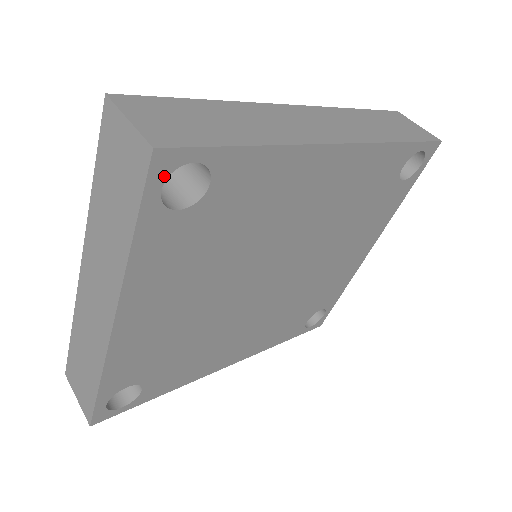
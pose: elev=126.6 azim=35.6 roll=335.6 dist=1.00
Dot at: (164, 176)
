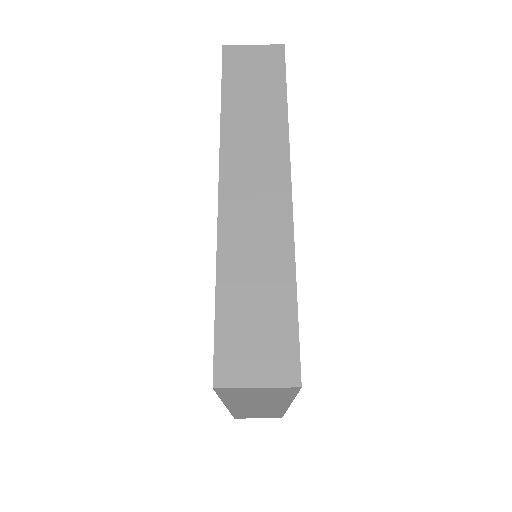
Dot at: occluded
